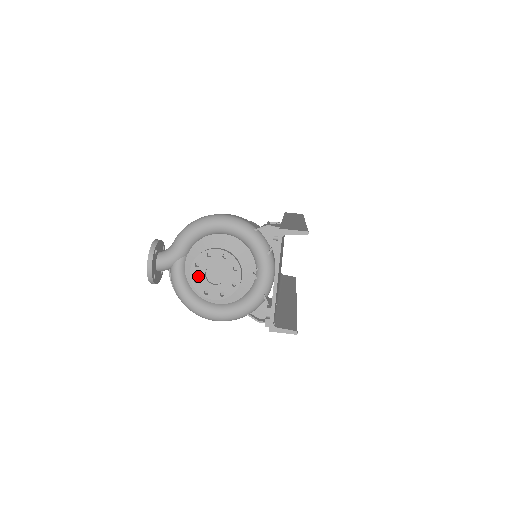
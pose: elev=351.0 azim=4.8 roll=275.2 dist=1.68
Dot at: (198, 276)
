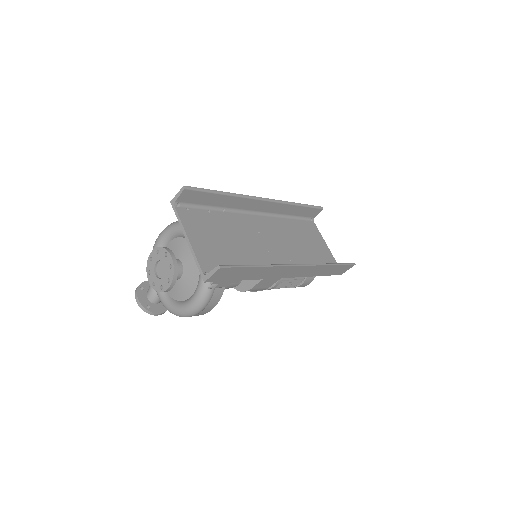
Dot at: (153, 280)
